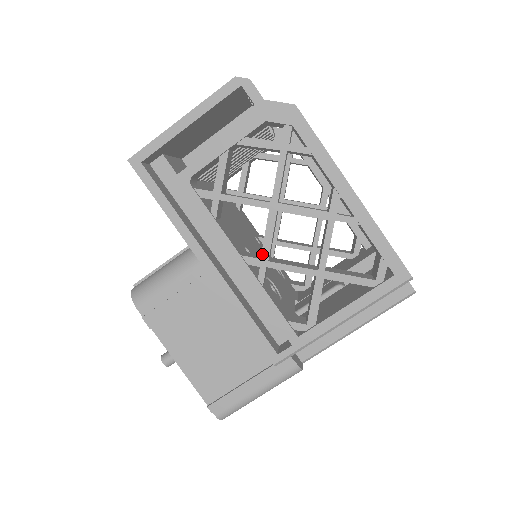
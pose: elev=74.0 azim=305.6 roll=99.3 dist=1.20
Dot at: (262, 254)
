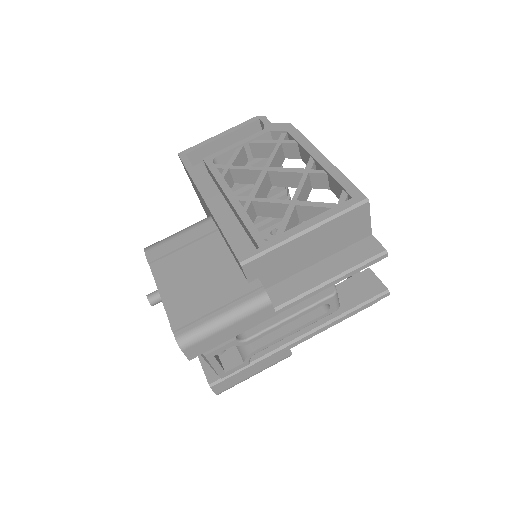
Dot at: (250, 194)
